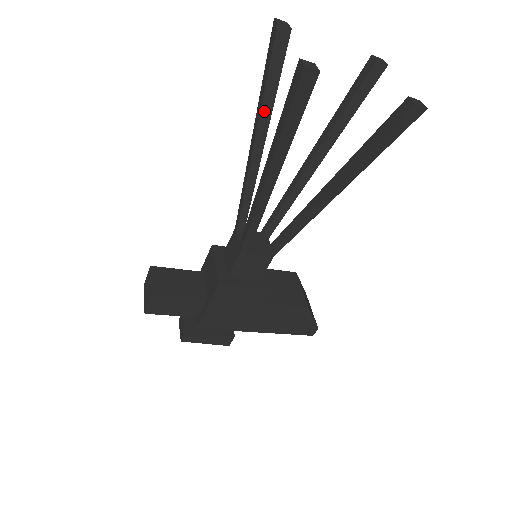
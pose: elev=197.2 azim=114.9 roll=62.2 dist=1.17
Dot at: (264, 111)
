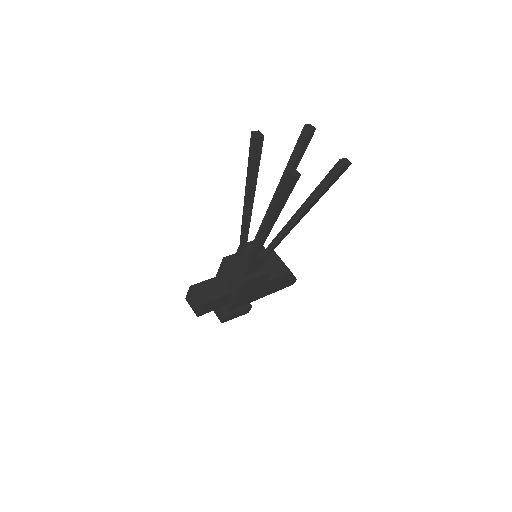
Dot at: (253, 181)
